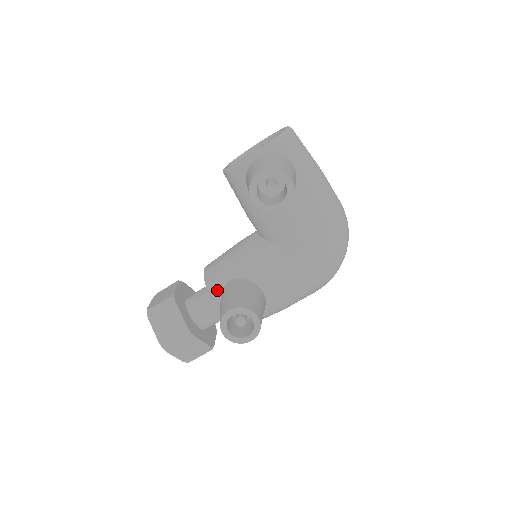
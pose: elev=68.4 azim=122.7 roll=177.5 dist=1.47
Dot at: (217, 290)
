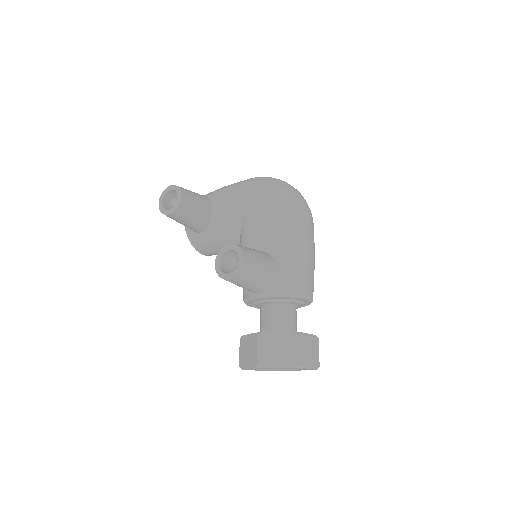
Dot at: (245, 292)
